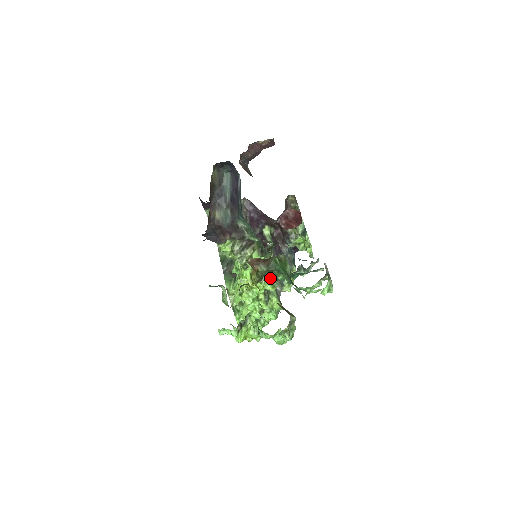
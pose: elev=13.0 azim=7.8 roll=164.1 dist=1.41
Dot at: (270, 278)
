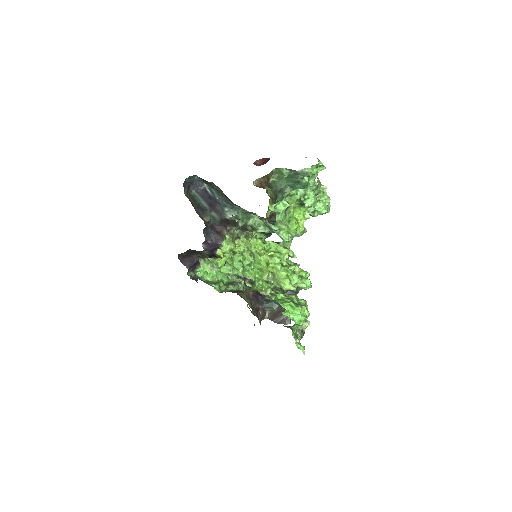
Dot at: (279, 244)
